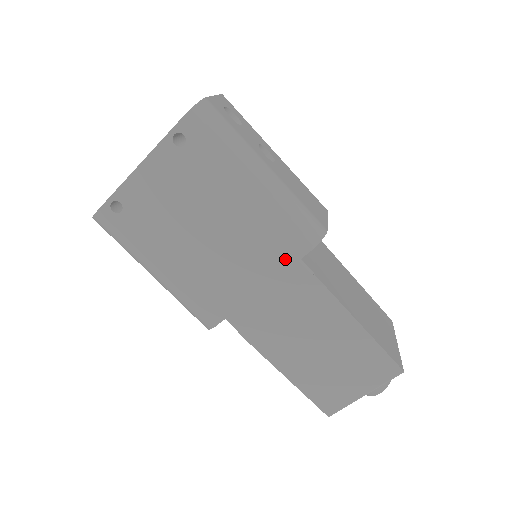
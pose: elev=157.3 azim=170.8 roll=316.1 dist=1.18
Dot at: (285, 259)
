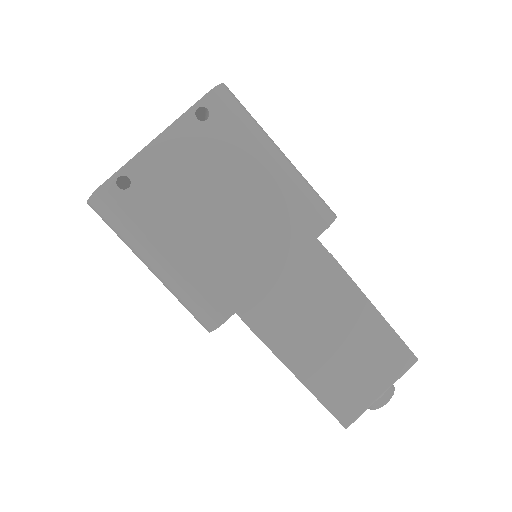
Dot at: (302, 238)
